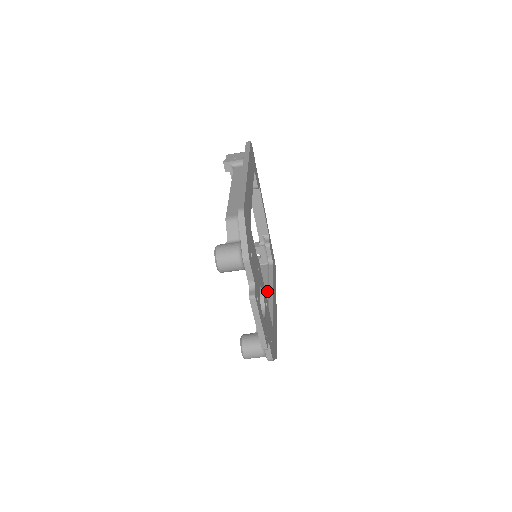
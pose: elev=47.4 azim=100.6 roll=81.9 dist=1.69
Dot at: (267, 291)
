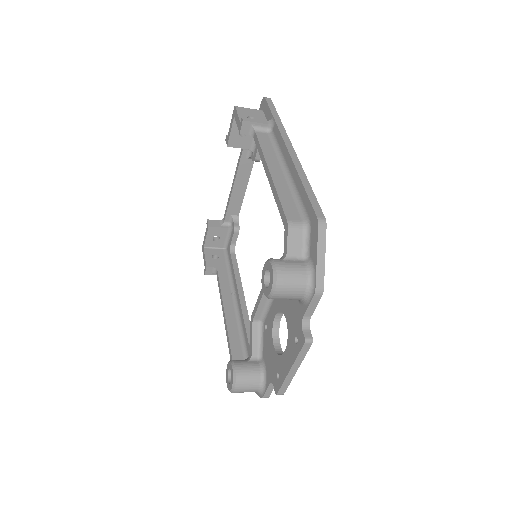
Dot at: (231, 289)
